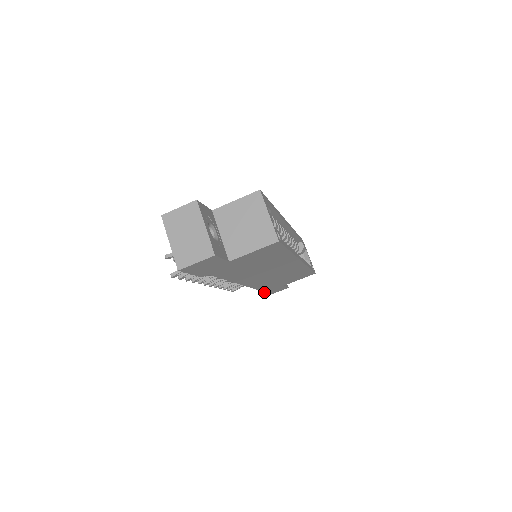
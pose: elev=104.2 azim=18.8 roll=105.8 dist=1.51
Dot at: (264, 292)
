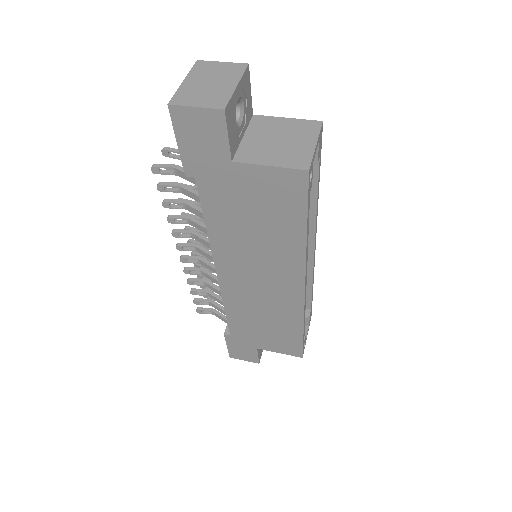
Dot at: (230, 340)
